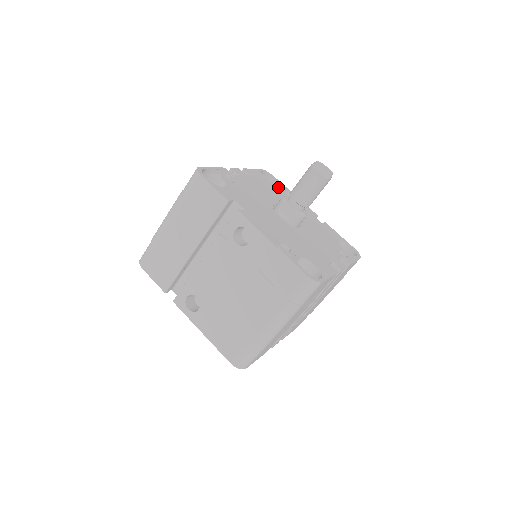
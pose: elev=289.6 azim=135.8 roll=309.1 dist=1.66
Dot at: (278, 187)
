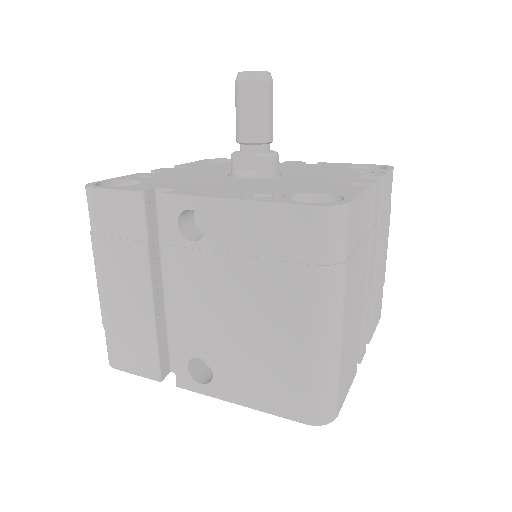
Dot at: occluded
